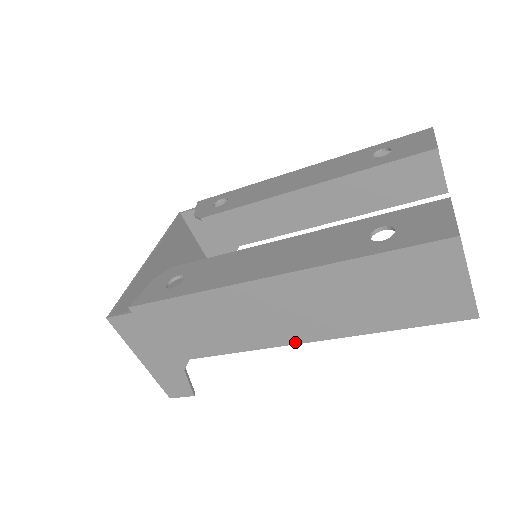
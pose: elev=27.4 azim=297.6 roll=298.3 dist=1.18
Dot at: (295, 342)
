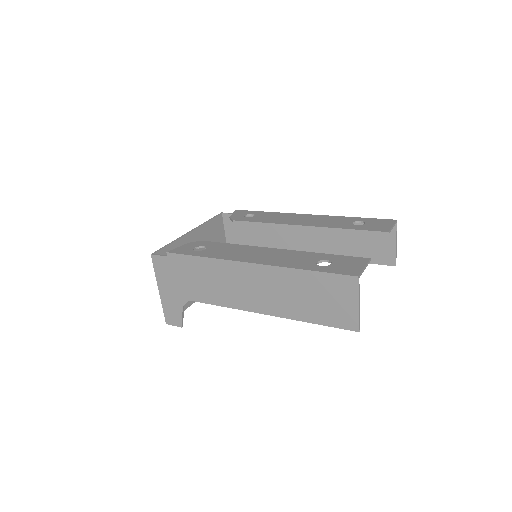
Dot at: (254, 311)
